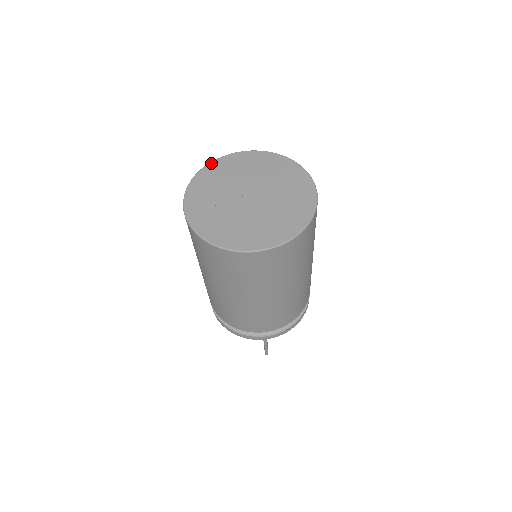
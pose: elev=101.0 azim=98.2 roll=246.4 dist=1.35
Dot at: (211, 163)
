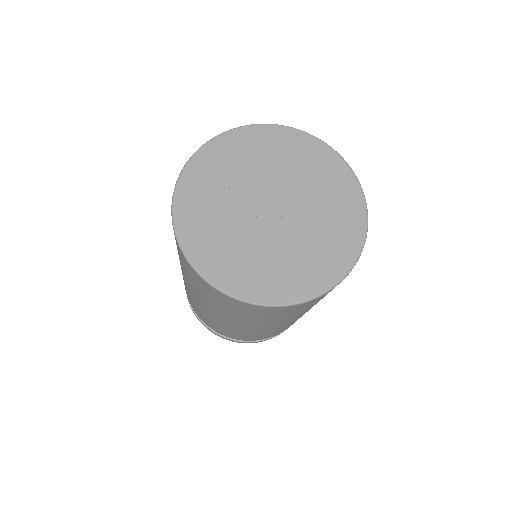
Dot at: (247, 127)
